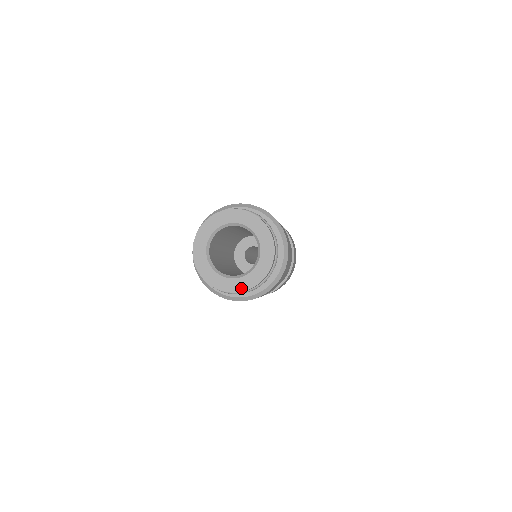
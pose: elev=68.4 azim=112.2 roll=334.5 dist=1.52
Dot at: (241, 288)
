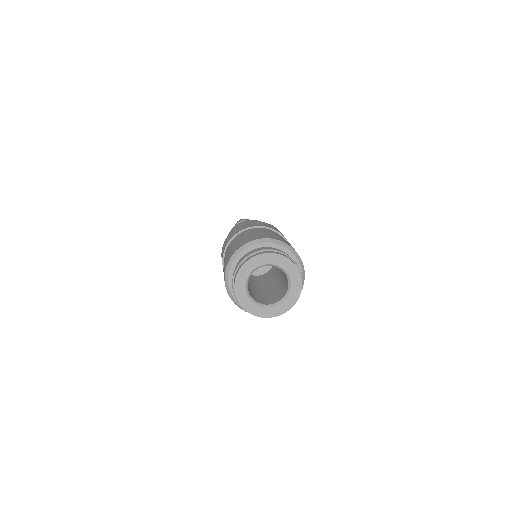
Dot at: (262, 315)
